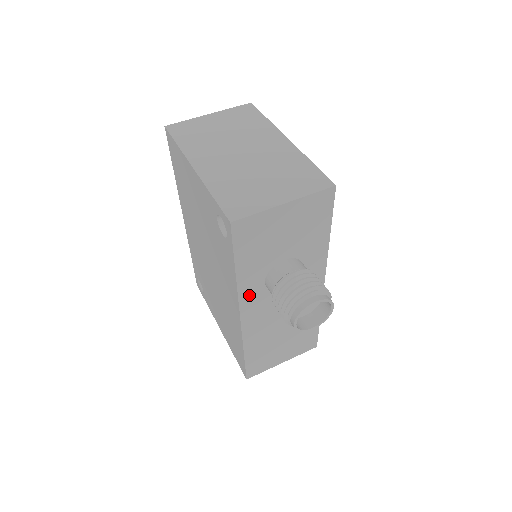
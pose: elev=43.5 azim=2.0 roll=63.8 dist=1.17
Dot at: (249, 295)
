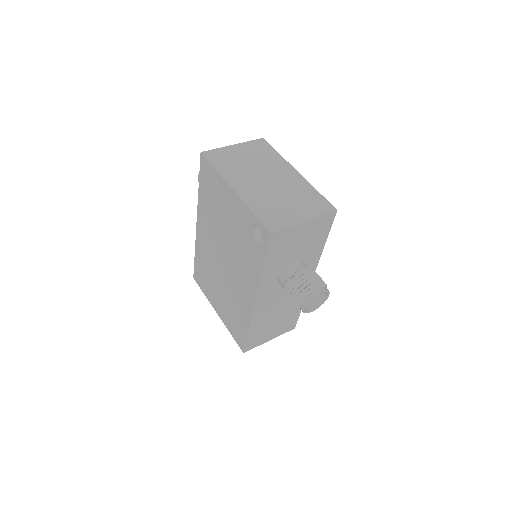
Dot at: (265, 286)
